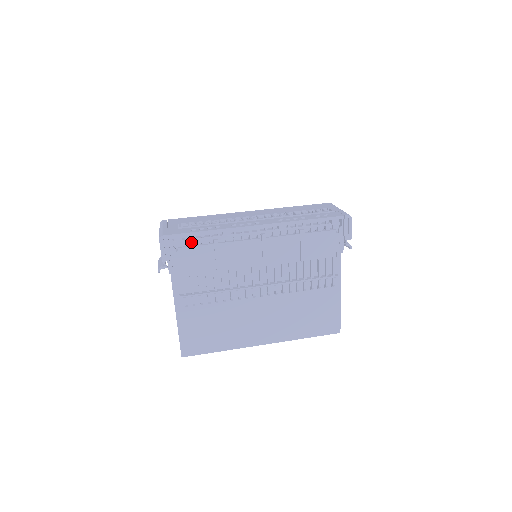
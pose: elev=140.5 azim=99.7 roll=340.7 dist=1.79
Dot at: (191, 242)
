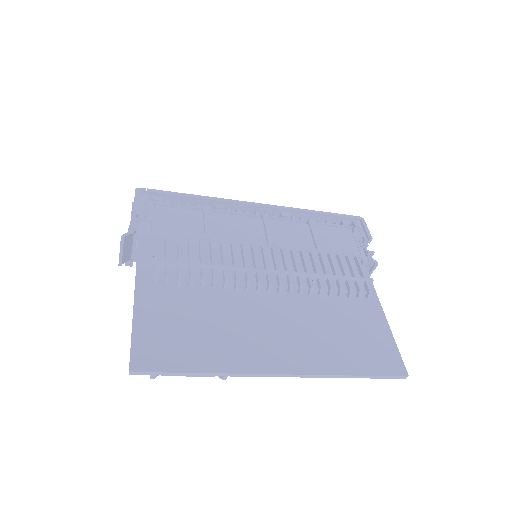
Dot at: occluded
